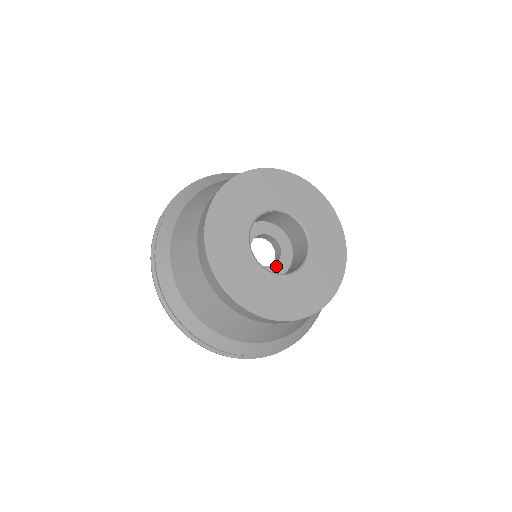
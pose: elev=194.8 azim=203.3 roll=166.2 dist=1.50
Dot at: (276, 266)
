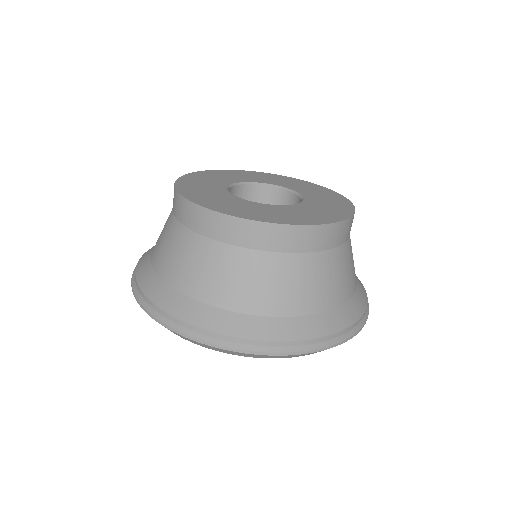
Dot at: occluded
